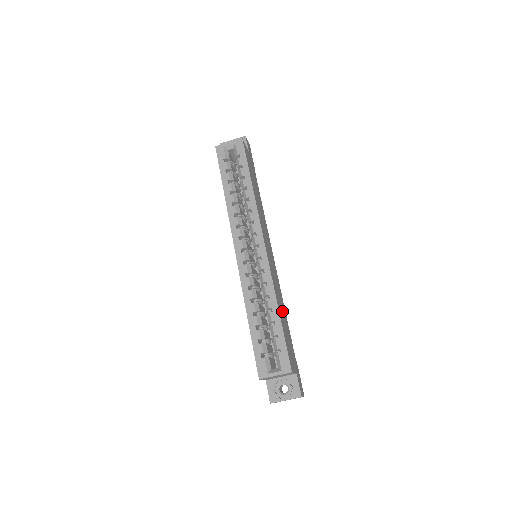
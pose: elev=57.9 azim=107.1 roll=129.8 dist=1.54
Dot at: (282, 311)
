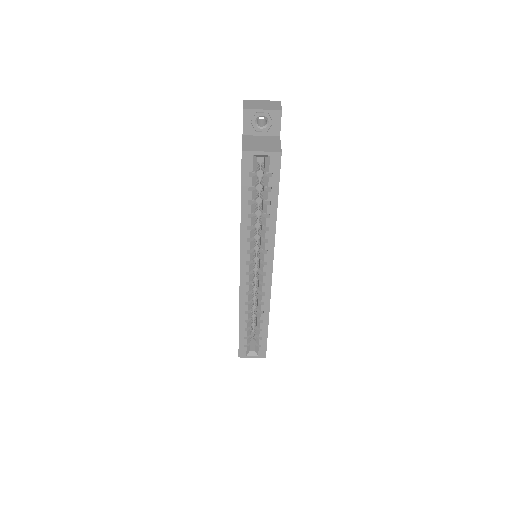
Dot at: occluded
